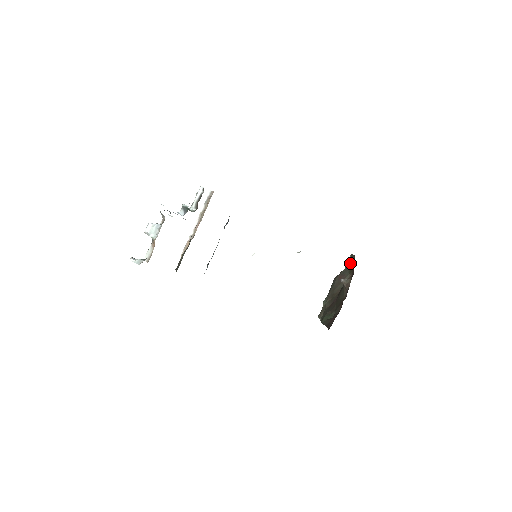
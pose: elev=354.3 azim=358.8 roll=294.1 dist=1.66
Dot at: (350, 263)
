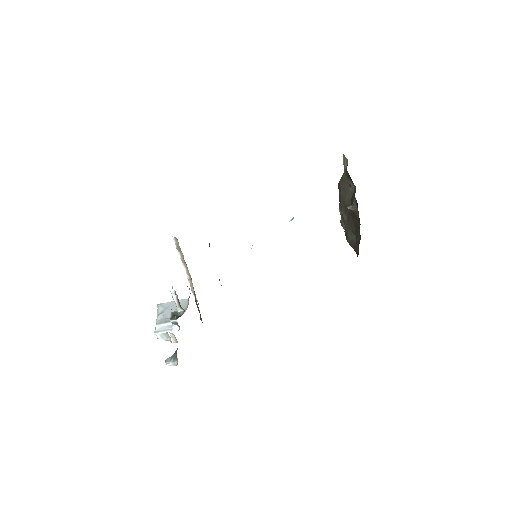
Dot at: (347, 173)
